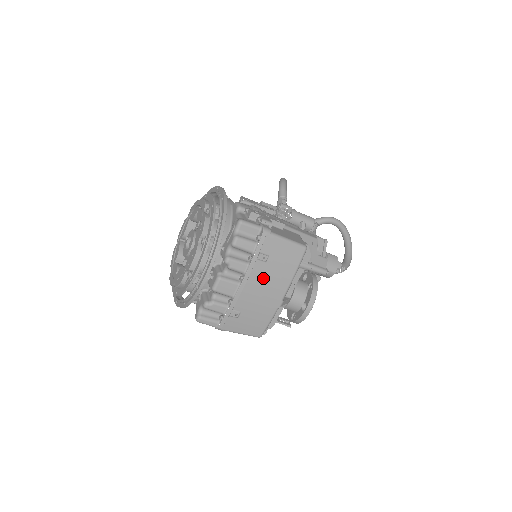
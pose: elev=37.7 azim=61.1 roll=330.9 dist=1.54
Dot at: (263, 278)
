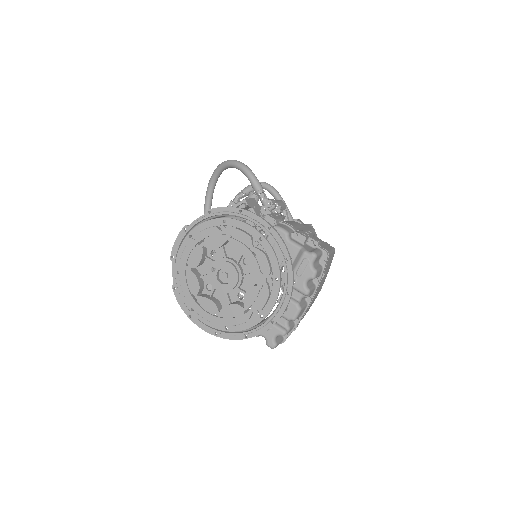
Dot at: (318, 290)
